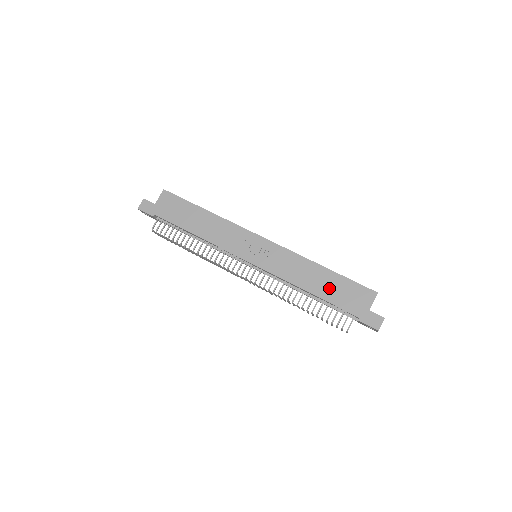
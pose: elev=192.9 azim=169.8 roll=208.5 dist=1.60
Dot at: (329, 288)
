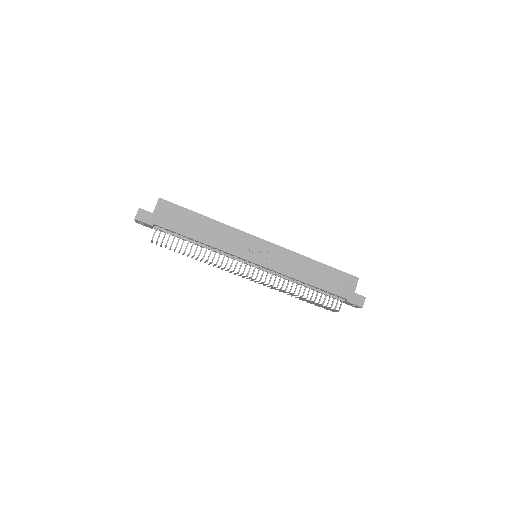
Dot at: (323, 278)
